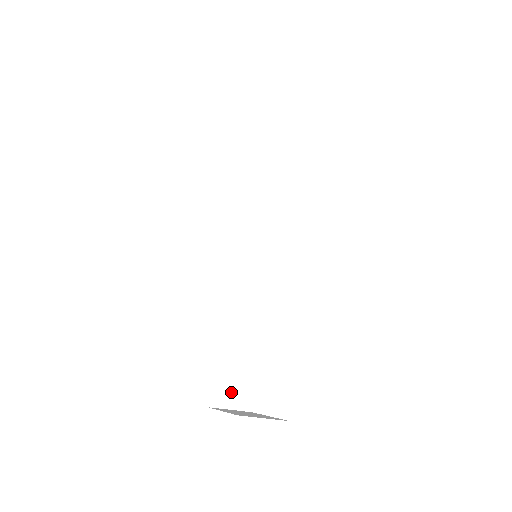
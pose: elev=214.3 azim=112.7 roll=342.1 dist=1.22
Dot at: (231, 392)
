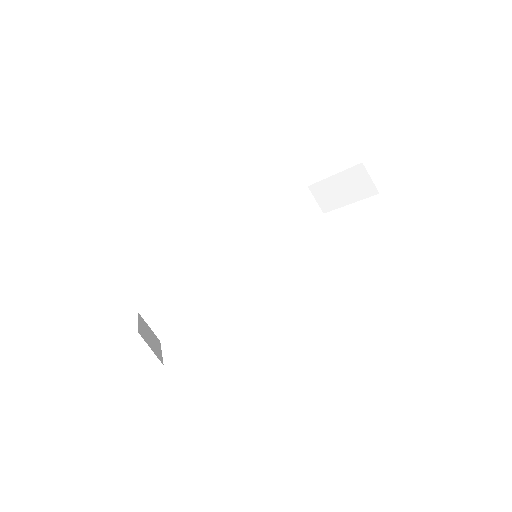
Dot at: (160, 318)
